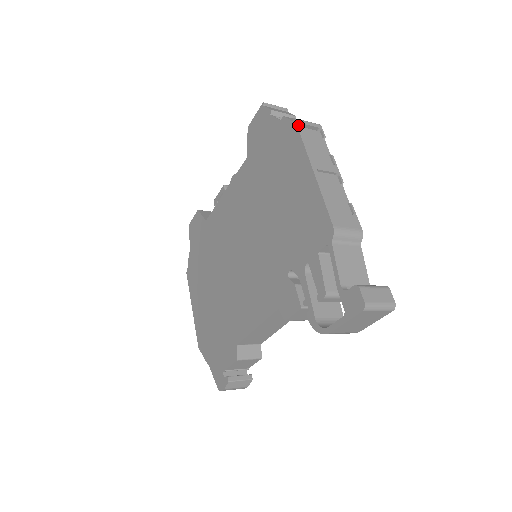
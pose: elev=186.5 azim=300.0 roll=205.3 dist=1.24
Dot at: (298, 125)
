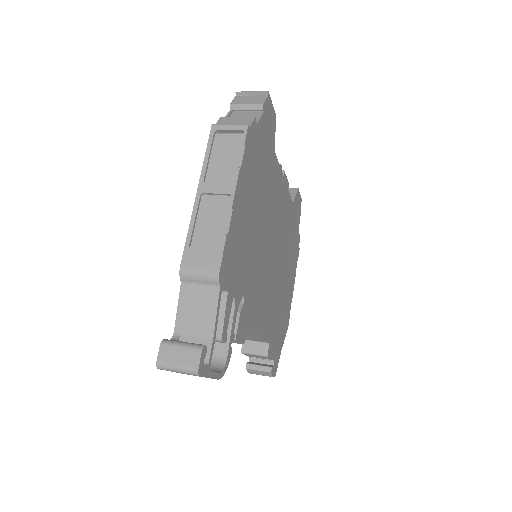
Dot at: (211, 134)
